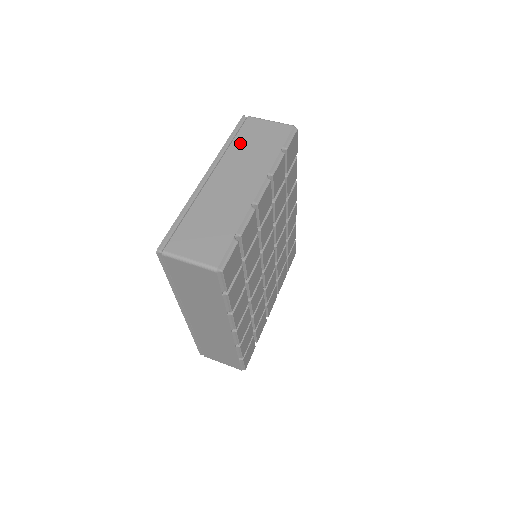
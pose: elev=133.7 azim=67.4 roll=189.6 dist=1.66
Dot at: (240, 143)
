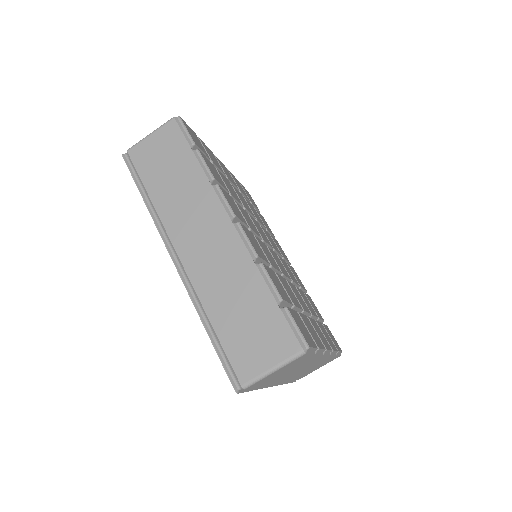
Dot at: occluded
